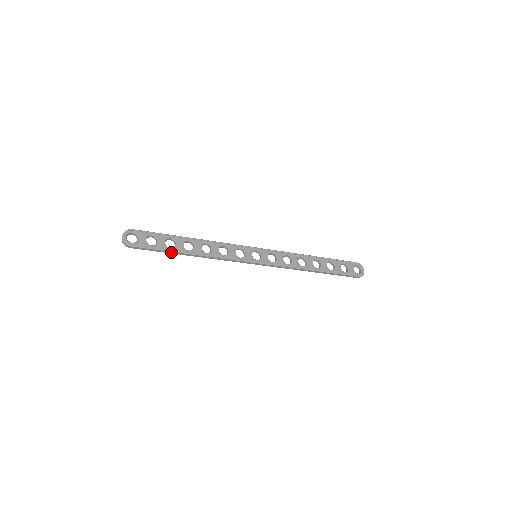
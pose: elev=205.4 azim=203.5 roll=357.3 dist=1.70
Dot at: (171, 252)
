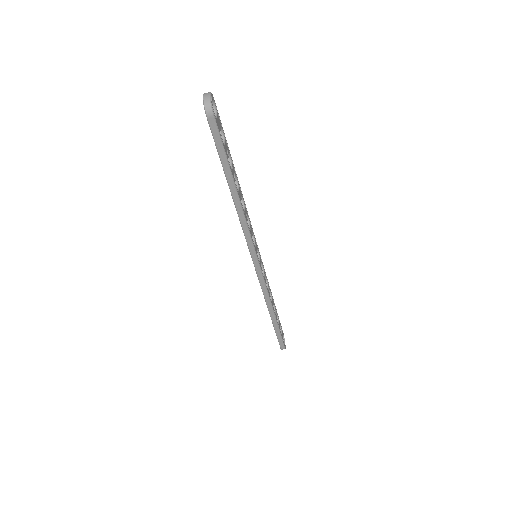
Dot at: (228, 171)
